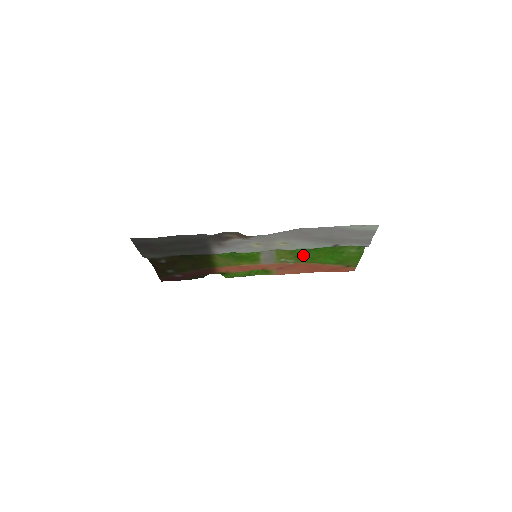
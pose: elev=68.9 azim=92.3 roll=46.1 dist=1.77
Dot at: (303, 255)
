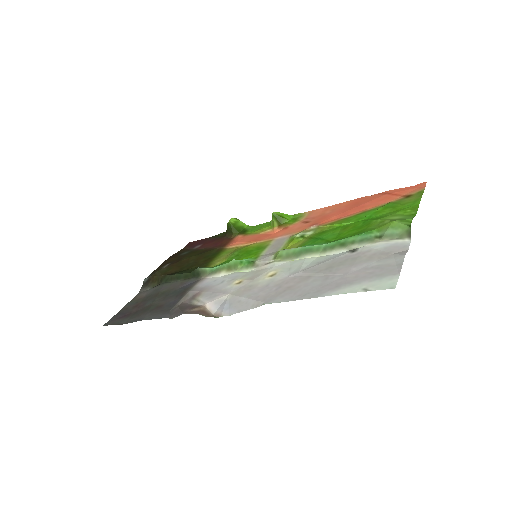
Dot at: (319, 235)
